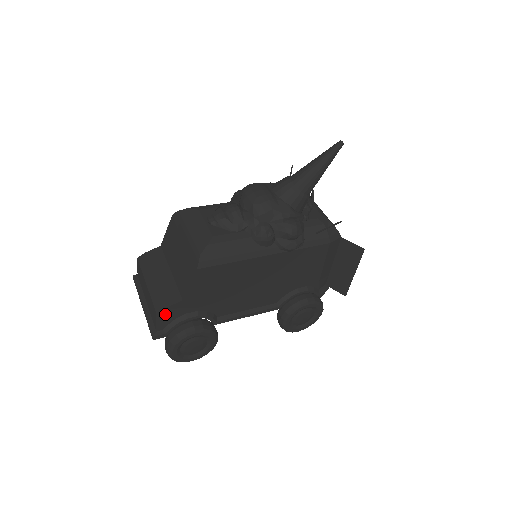
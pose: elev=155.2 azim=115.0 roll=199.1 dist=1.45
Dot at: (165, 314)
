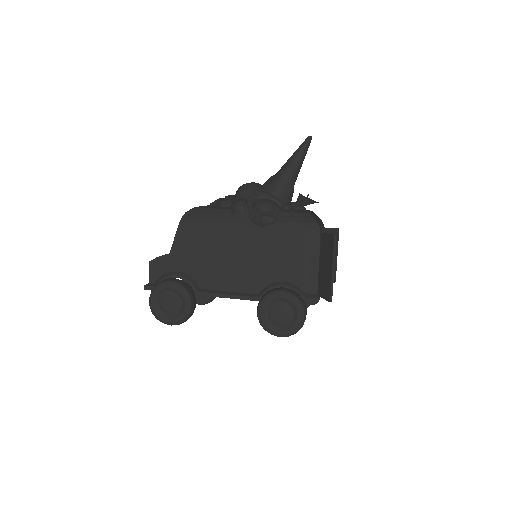
Dot at: (156, 265)
